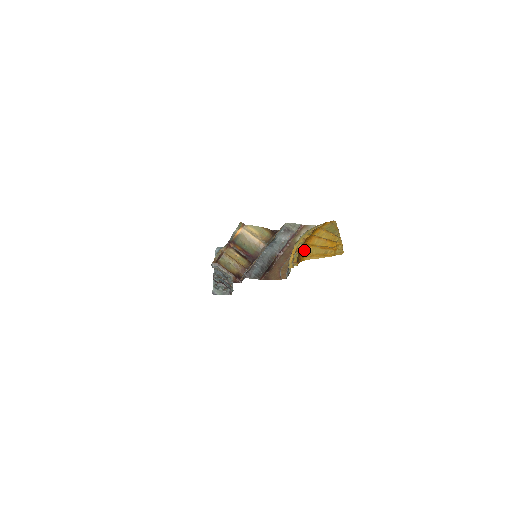
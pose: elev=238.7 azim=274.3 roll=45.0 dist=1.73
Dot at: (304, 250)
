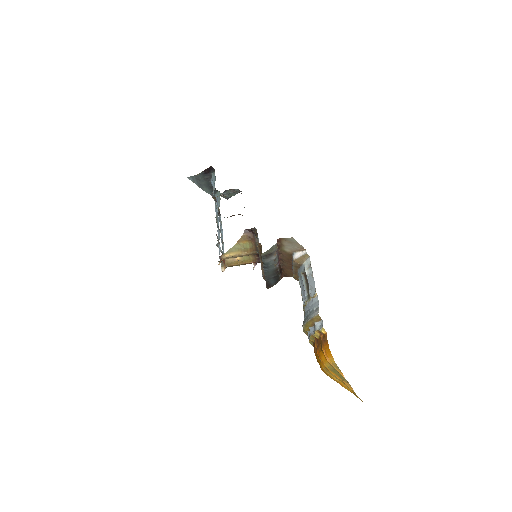
Dot at: occluded
